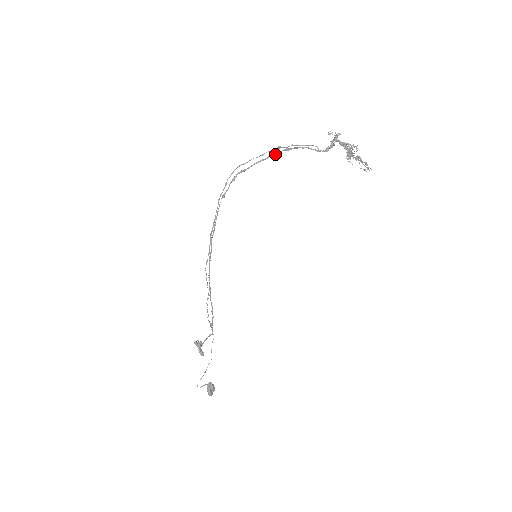
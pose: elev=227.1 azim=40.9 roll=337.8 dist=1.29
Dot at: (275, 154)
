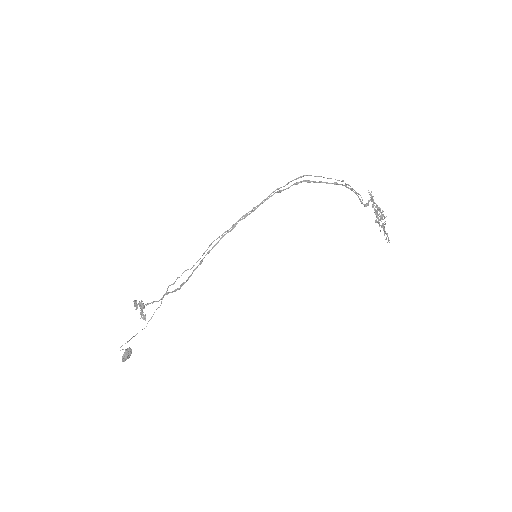
Dot at: occluded
